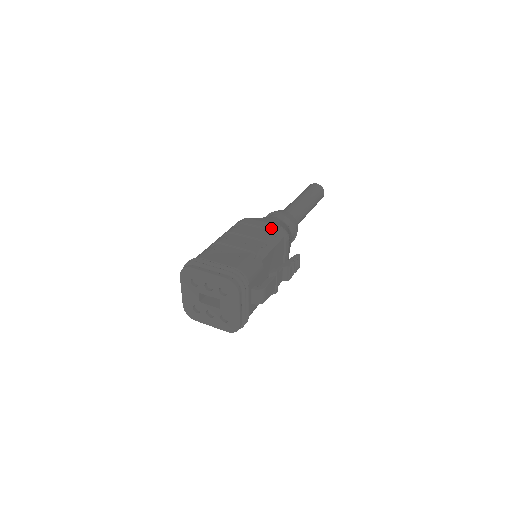
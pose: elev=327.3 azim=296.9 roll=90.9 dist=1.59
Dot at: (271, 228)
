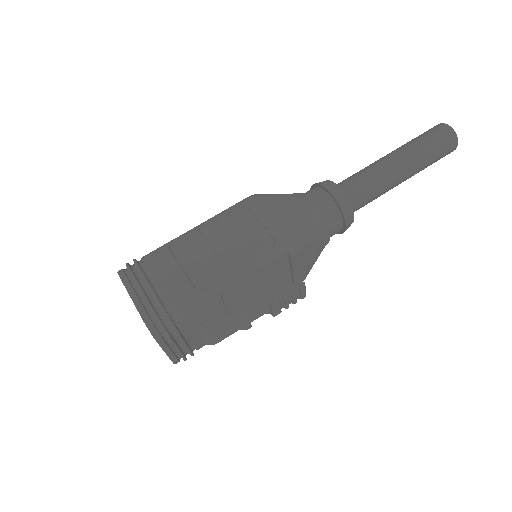
Dot at: (273, 232)
